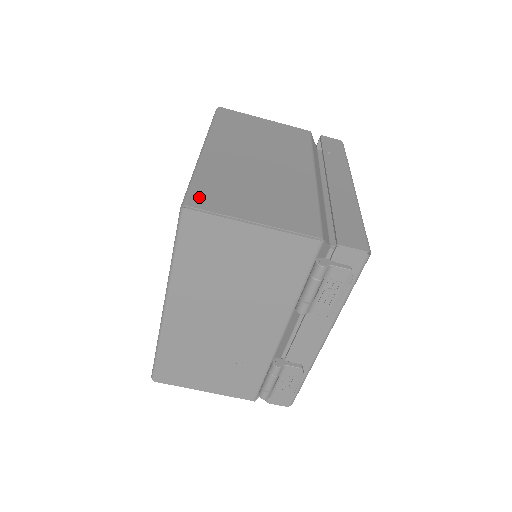
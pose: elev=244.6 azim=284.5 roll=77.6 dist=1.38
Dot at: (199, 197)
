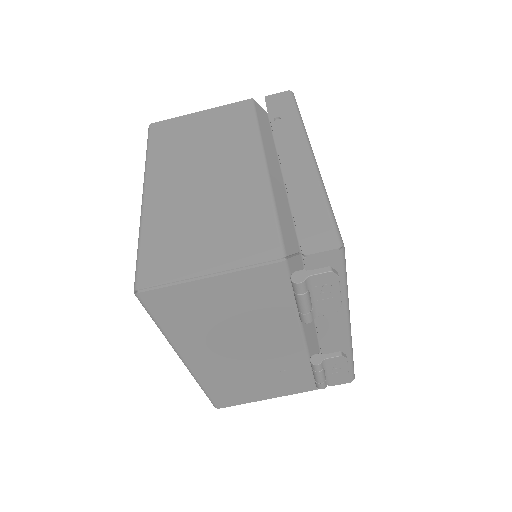
Dot at: (148, 270)
